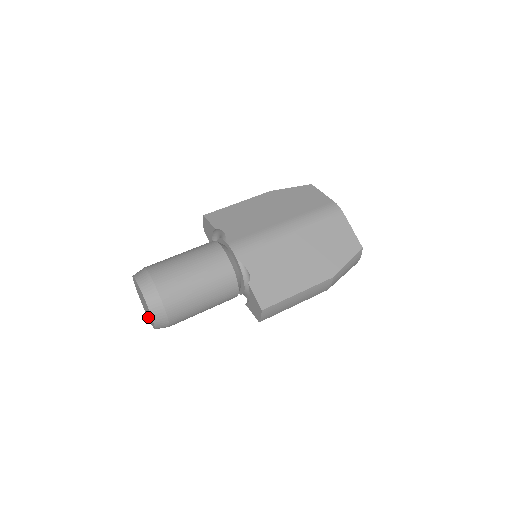
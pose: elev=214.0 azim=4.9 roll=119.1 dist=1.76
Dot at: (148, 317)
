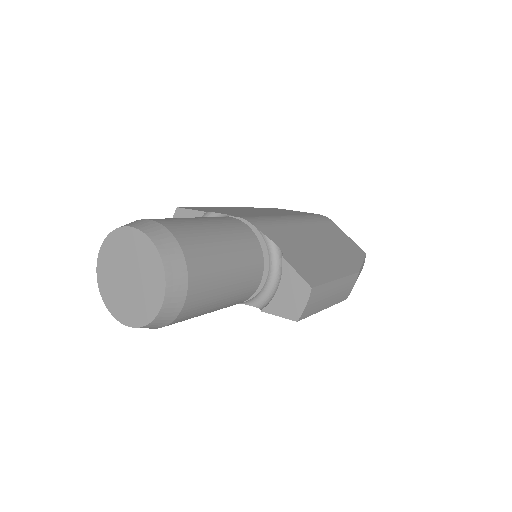
Dot at: (126, 315)
